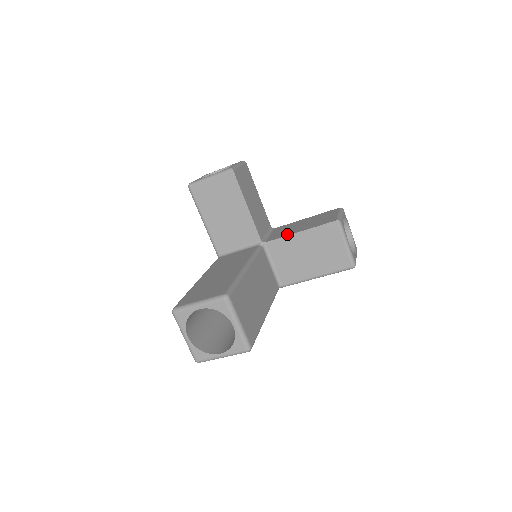
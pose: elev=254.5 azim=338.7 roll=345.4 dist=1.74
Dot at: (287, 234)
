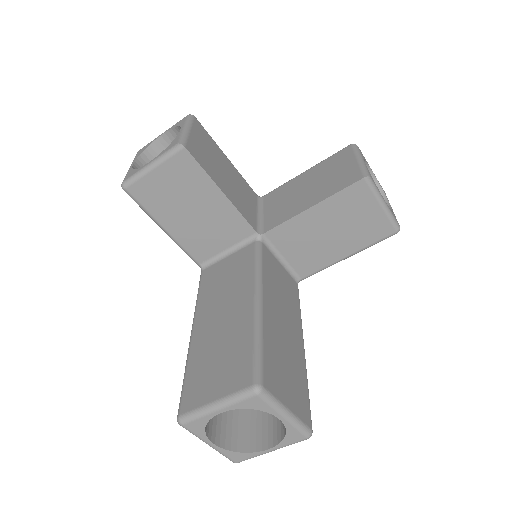
Dot at: (292, 213)
